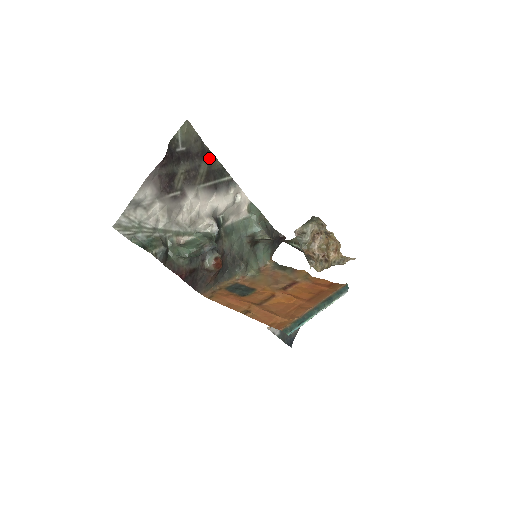
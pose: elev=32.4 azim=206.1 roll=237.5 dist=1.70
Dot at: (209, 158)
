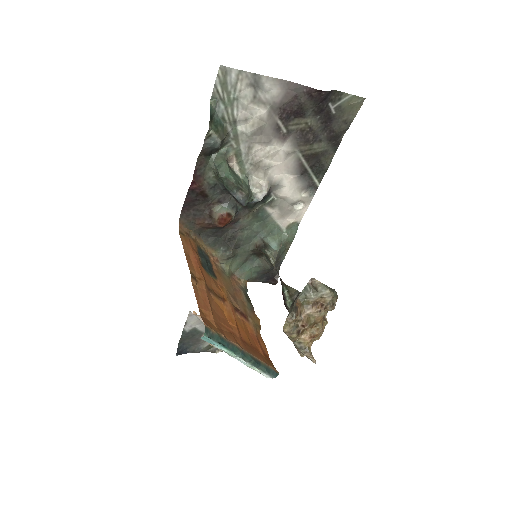
Dot at: (331, 148)
